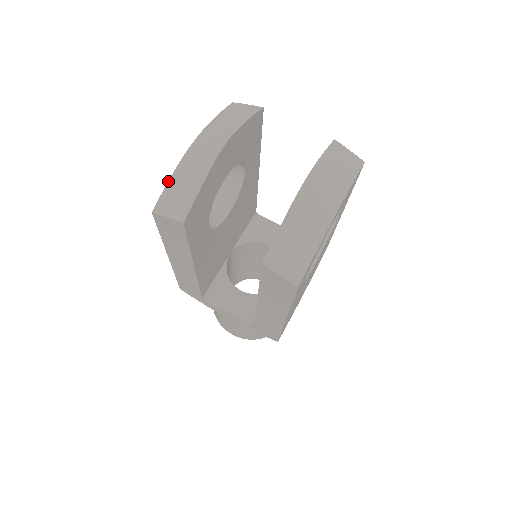
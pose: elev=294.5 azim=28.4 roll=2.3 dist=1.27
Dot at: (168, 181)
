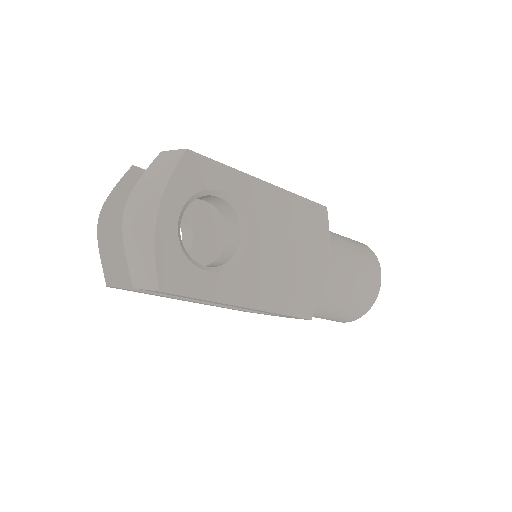
Dot at: occluded
